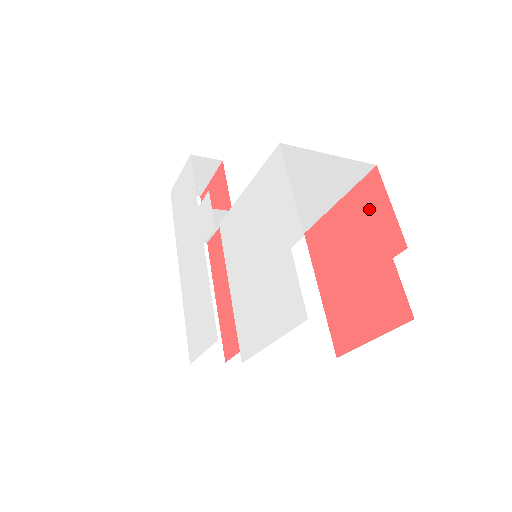
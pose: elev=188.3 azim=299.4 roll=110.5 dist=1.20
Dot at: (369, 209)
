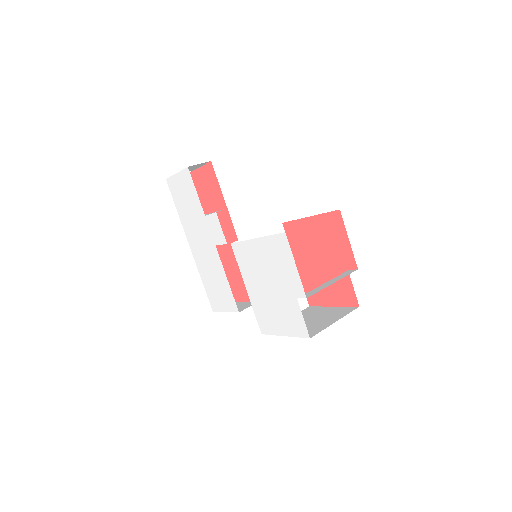
Dot at: (333, 234)
